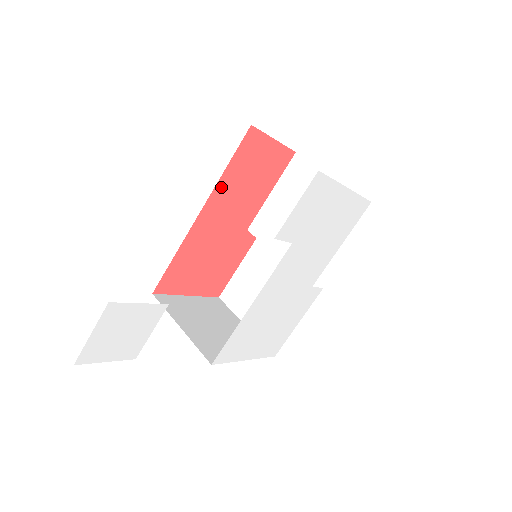
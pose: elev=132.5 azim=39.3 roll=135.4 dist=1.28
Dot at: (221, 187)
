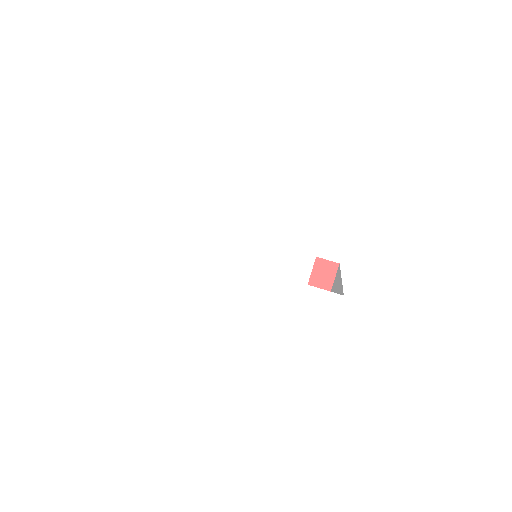
Dot at: occluded
